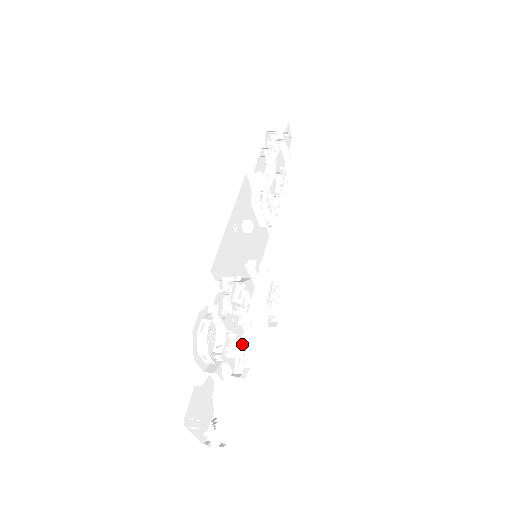
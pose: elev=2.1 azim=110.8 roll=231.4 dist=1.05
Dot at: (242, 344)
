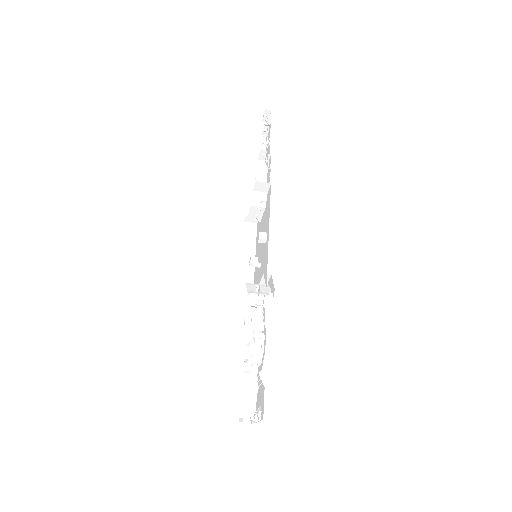
Dot at: occluded
